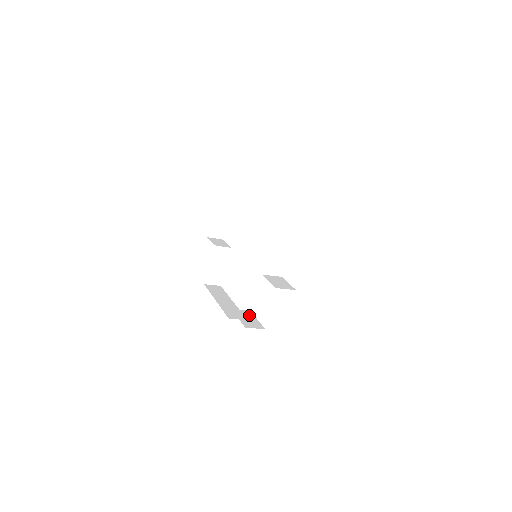
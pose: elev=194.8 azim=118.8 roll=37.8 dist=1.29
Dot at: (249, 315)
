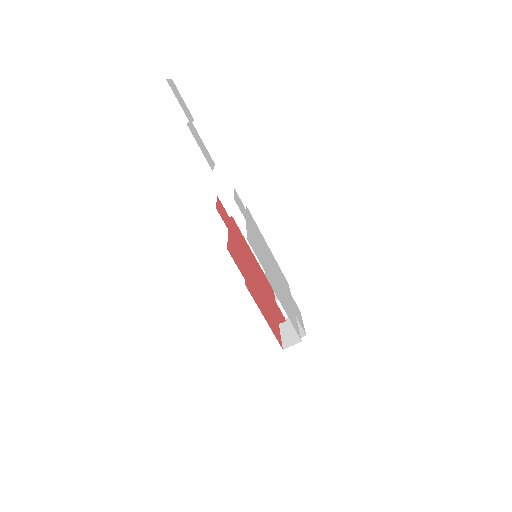
Dot at: occluded
